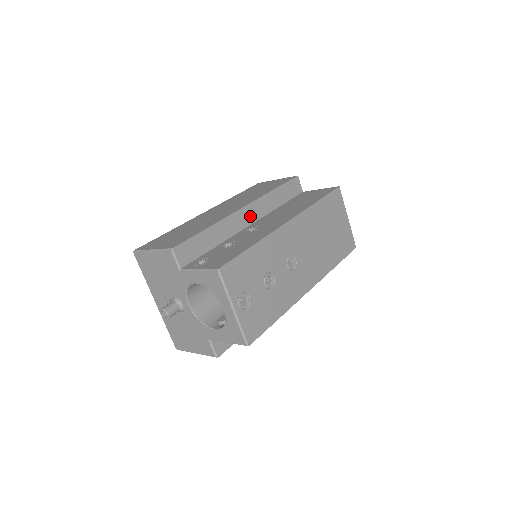
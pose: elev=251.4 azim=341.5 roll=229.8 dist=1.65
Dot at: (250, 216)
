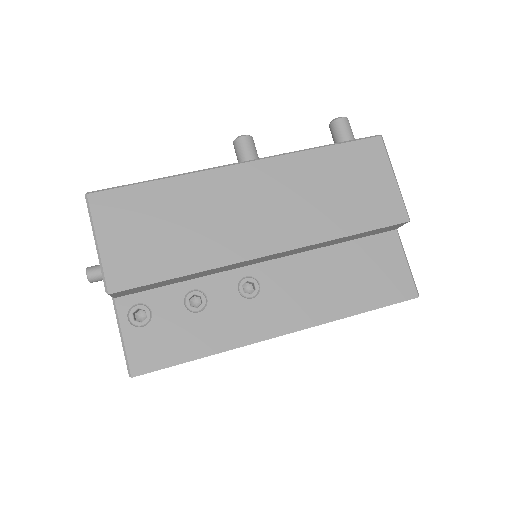
Dot at: (271, 257)
